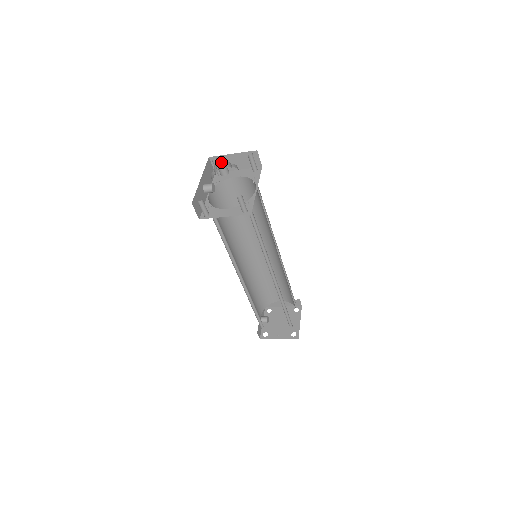
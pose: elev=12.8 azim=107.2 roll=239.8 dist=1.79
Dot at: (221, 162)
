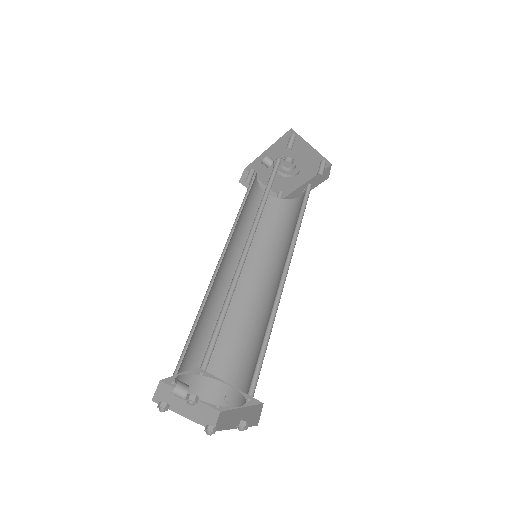
Dot at: occluded
